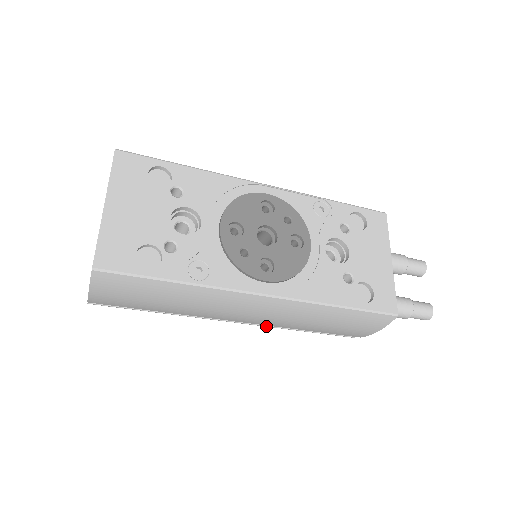
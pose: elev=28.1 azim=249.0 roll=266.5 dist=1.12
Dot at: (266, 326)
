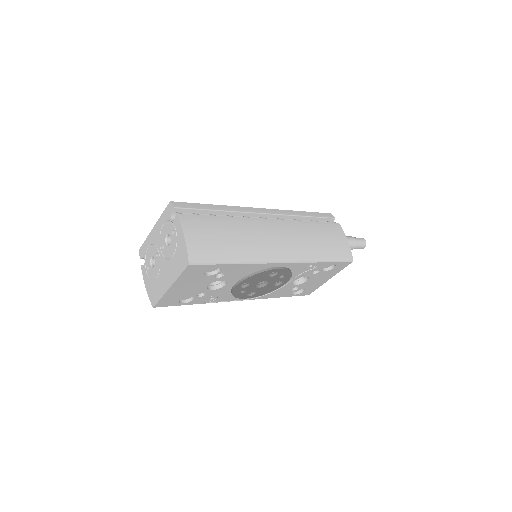
Dot at: occluded
